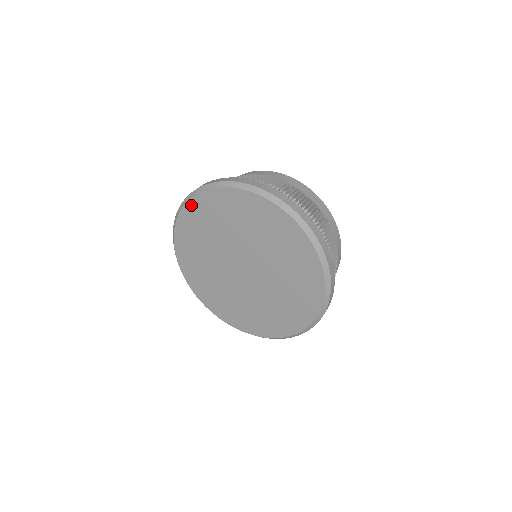
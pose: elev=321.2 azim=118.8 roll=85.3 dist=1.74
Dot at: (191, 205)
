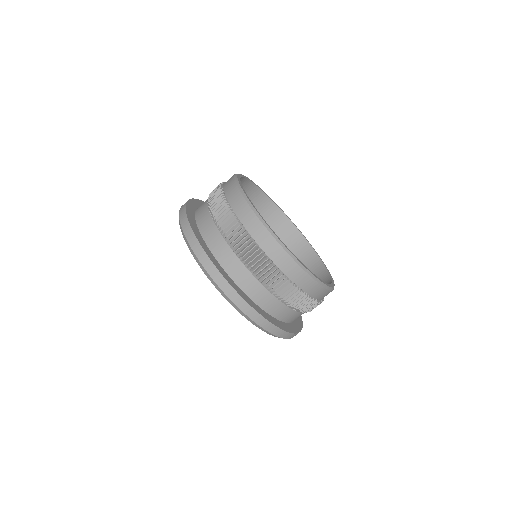
Dot at: occluded
